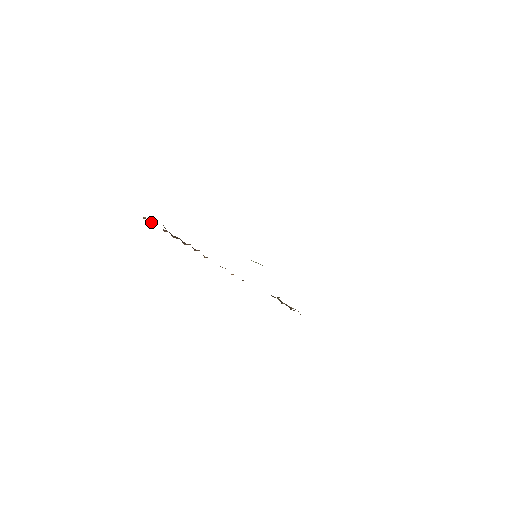
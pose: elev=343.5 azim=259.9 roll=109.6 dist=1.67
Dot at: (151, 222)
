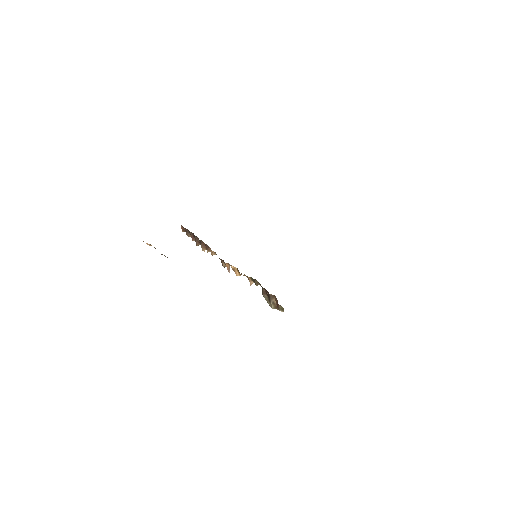
Dot at: (185, 228)
